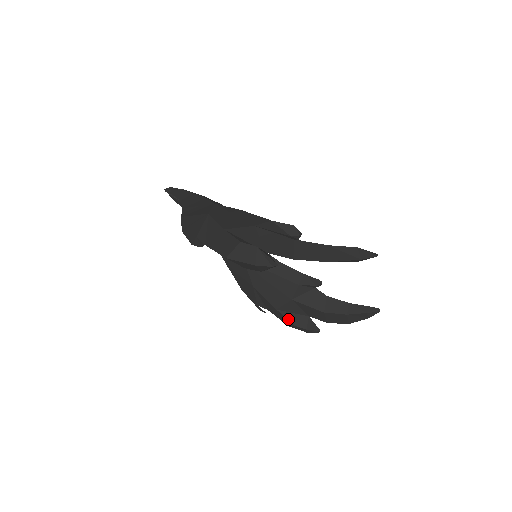
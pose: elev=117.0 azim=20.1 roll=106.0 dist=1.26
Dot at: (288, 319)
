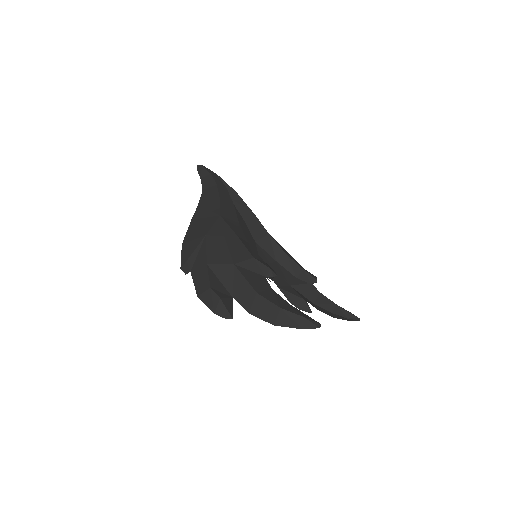
Dot at: (286, 297)
